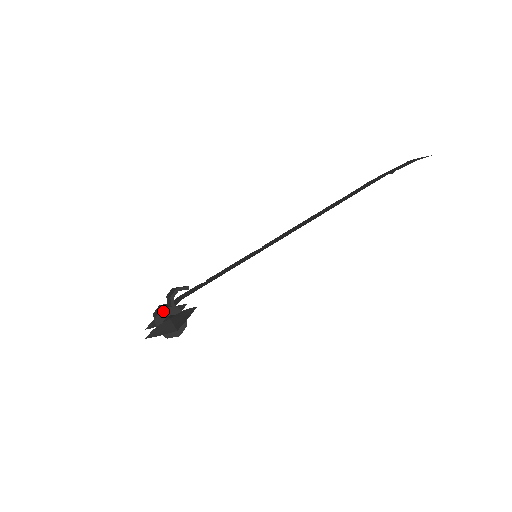
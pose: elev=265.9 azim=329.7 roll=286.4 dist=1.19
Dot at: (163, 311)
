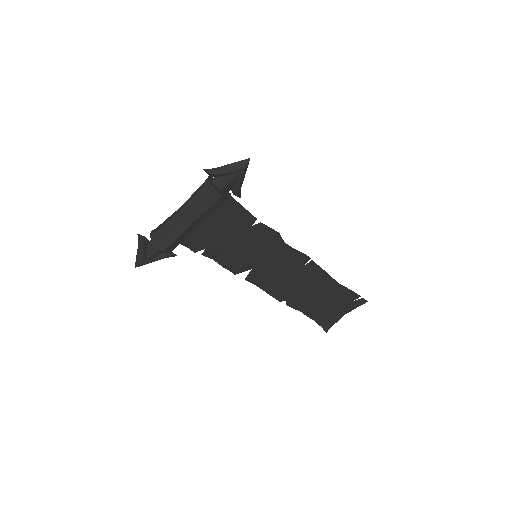
Dot at: occluded
